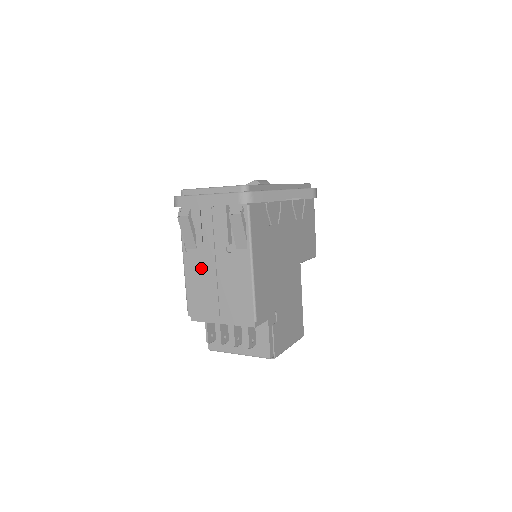
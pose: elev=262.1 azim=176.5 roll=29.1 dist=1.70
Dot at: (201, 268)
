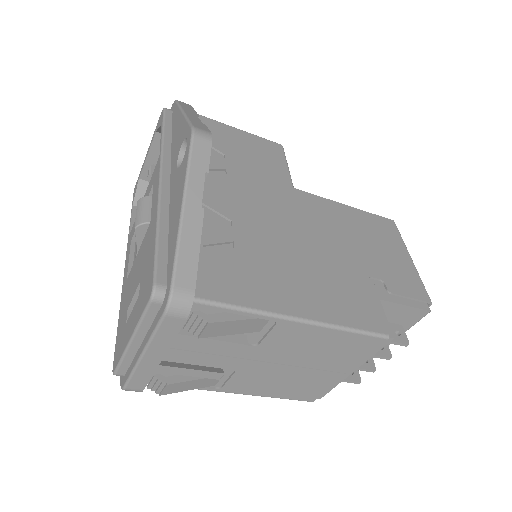
Dot at: (258, 378)
